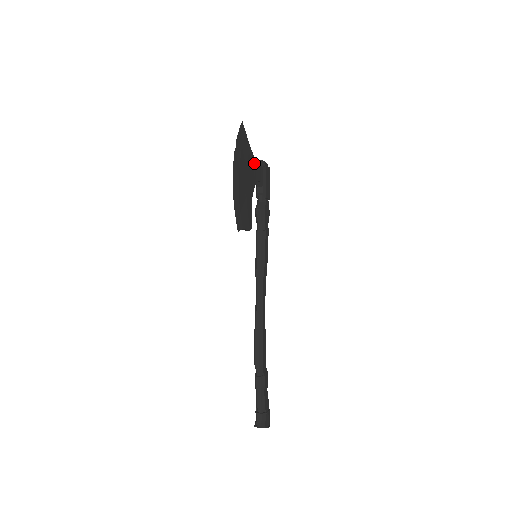
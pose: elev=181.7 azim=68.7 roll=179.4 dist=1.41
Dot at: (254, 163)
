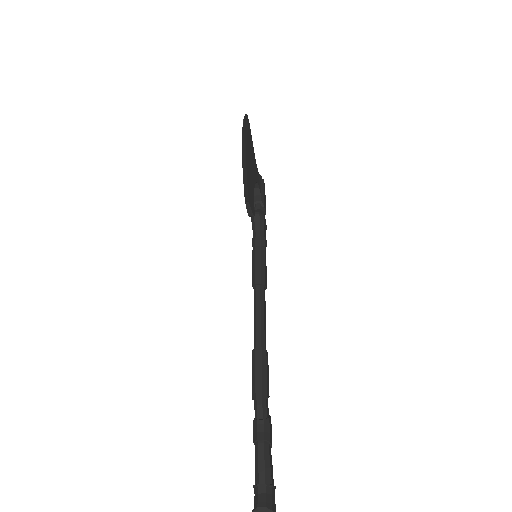
Dot at: (255, 162)
